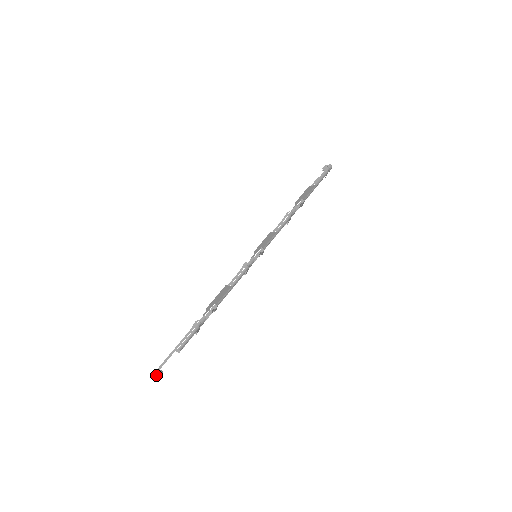
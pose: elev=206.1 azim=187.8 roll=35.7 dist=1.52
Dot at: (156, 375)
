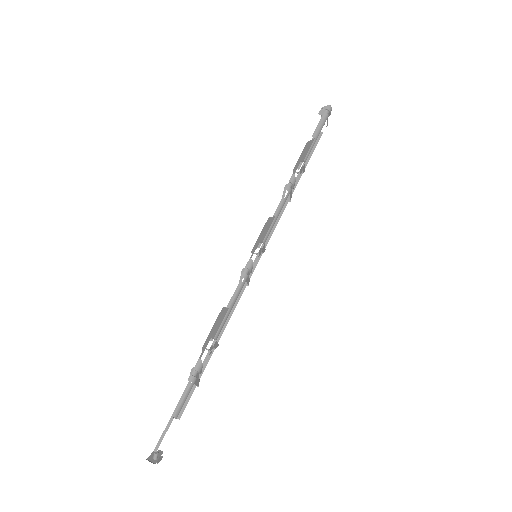
Dot at: (152, 461)
